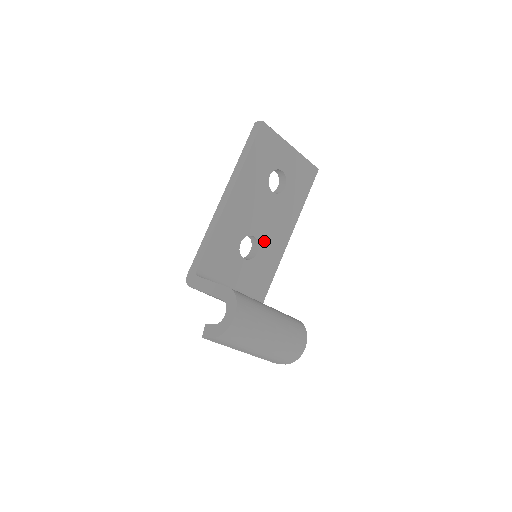
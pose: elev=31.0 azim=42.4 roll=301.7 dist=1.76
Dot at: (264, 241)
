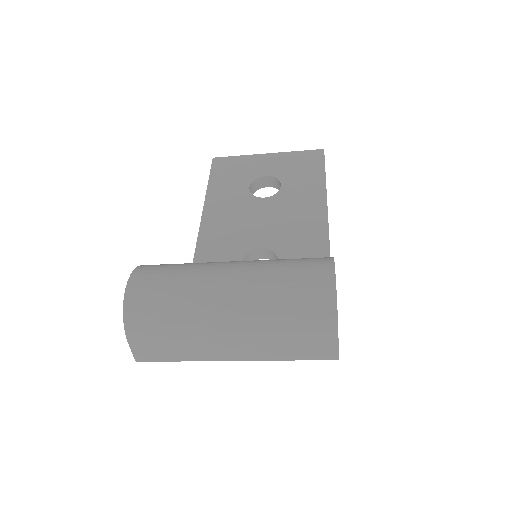
Dot at: (282, 246)
